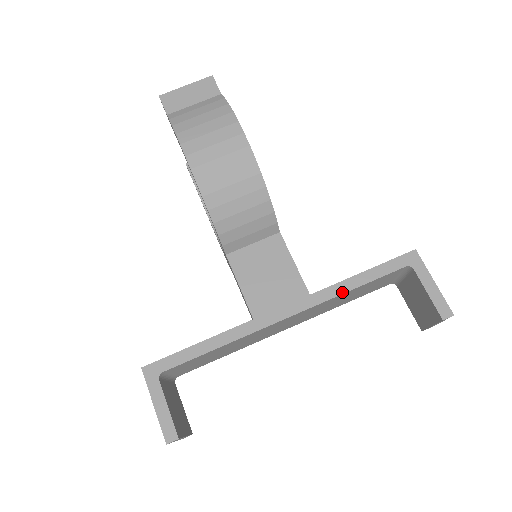
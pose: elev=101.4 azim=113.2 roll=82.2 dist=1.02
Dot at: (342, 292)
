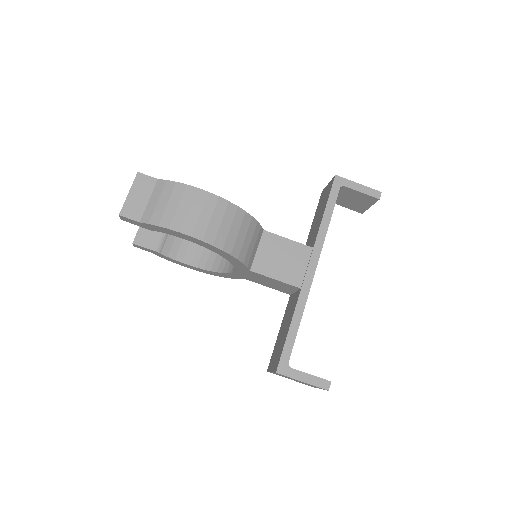
Dot at: (326, 231)
